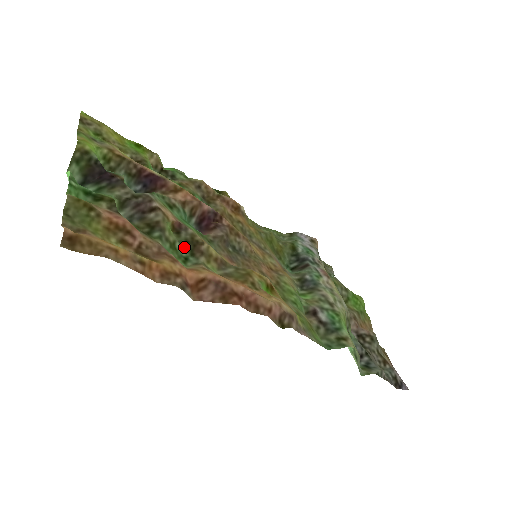
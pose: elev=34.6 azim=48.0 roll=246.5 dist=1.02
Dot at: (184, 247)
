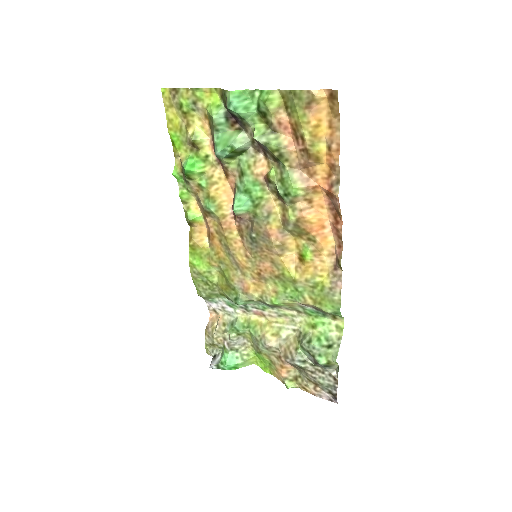
Dot at: (278, 190)
